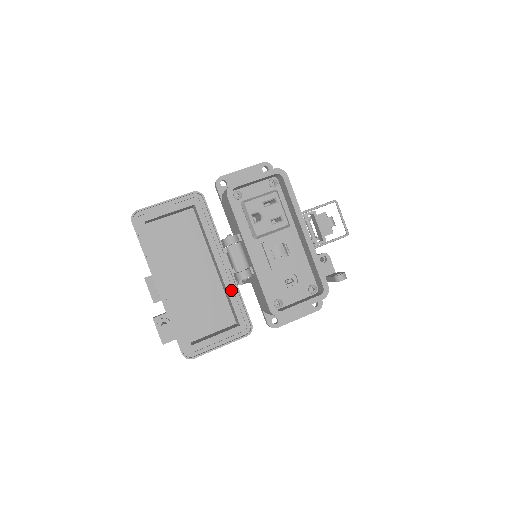
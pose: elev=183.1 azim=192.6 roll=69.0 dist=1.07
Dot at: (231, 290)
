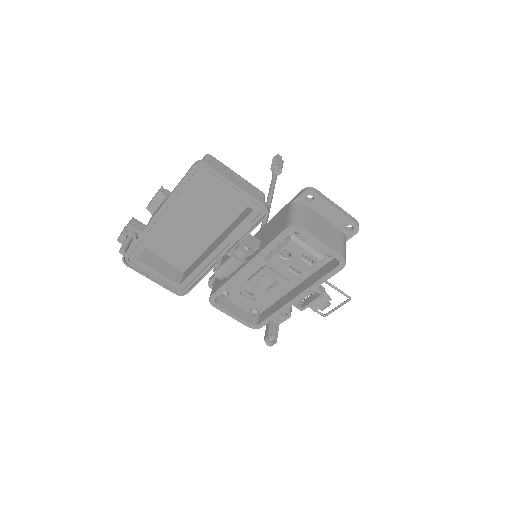
Dot at: (201, 269)
